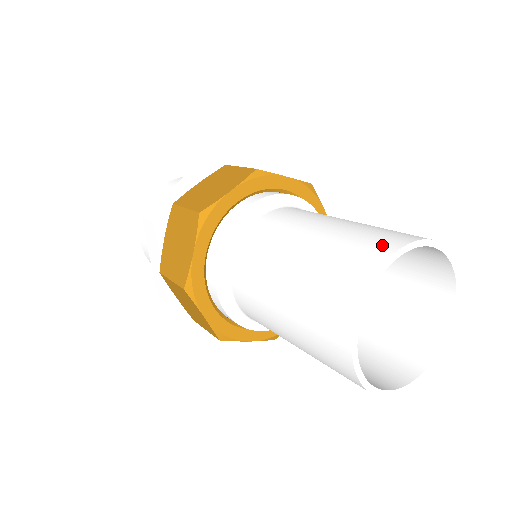
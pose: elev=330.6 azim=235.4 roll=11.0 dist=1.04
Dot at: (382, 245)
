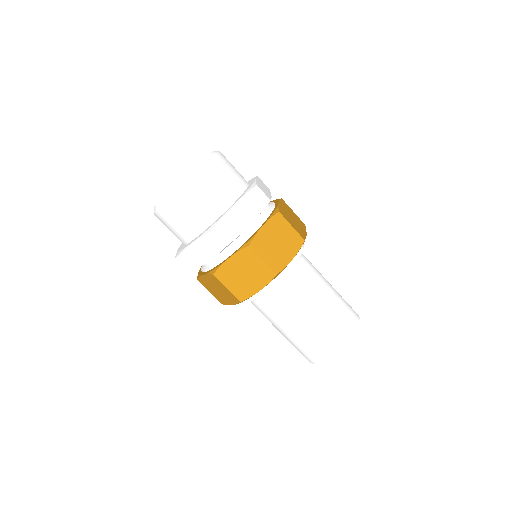
Dot at: (352, 328)
